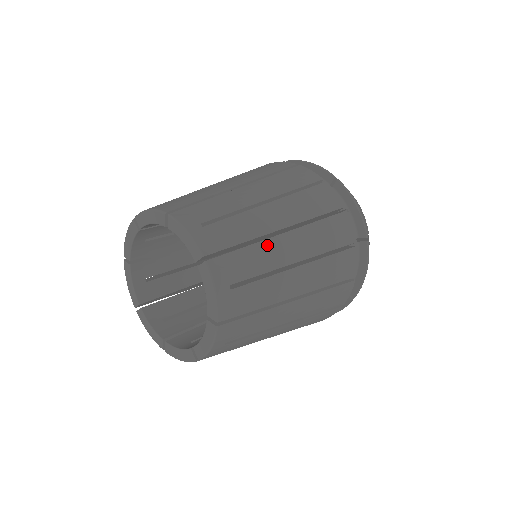
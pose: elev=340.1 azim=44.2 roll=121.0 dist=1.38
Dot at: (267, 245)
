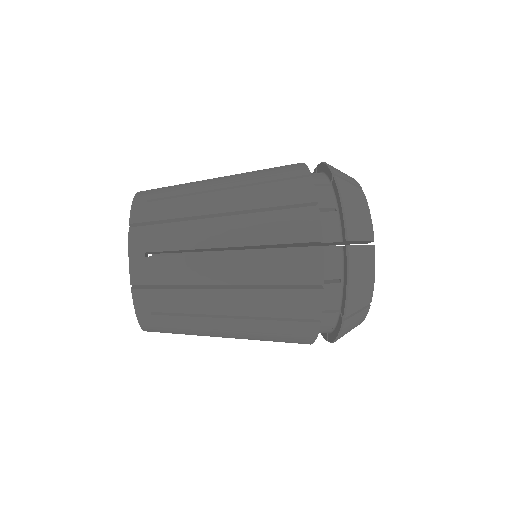
Dot at: (197, 225)
